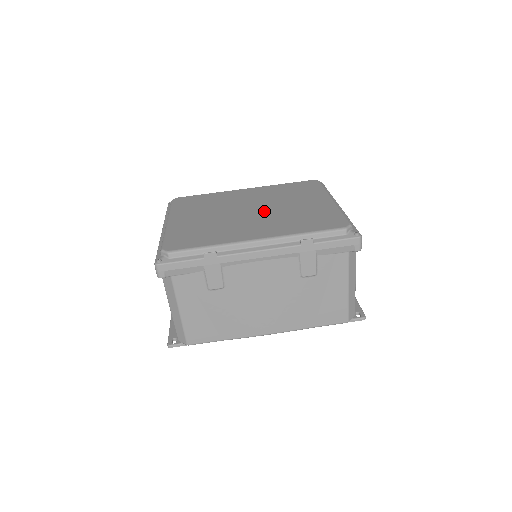
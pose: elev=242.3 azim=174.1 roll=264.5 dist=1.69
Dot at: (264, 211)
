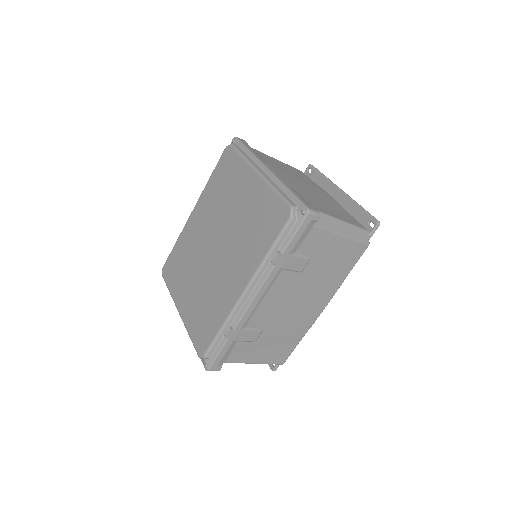
Dot at: (223, 240)
